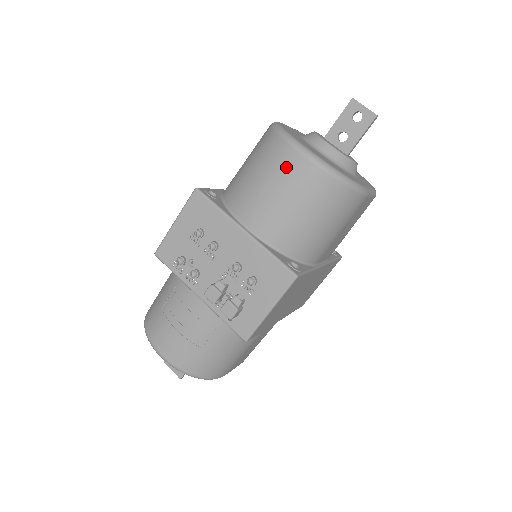
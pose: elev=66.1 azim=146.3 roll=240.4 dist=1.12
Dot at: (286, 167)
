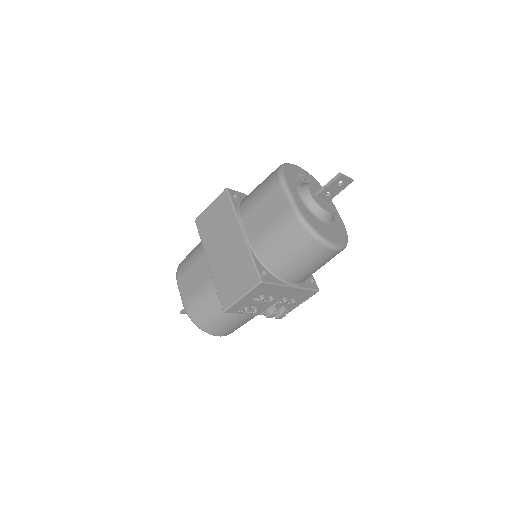
Dot at: (324, 257)
